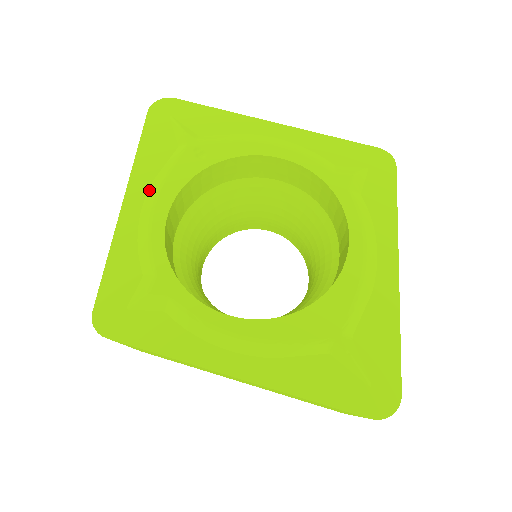
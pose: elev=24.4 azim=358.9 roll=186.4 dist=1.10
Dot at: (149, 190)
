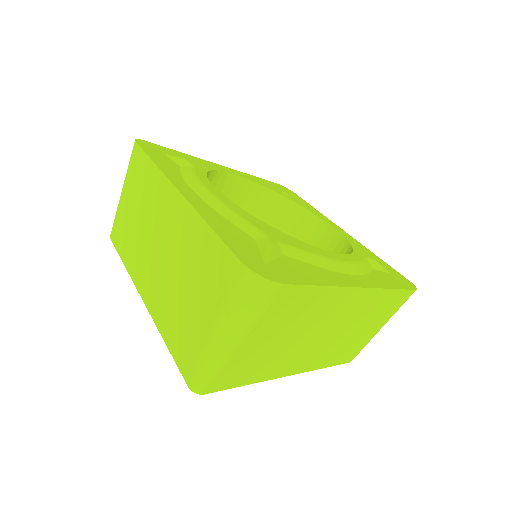
Dot at: occluded
